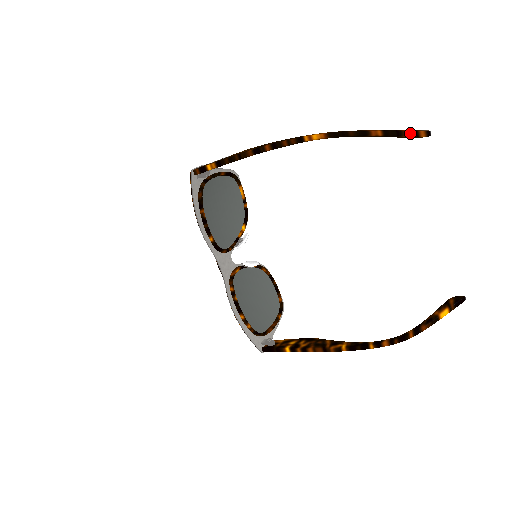
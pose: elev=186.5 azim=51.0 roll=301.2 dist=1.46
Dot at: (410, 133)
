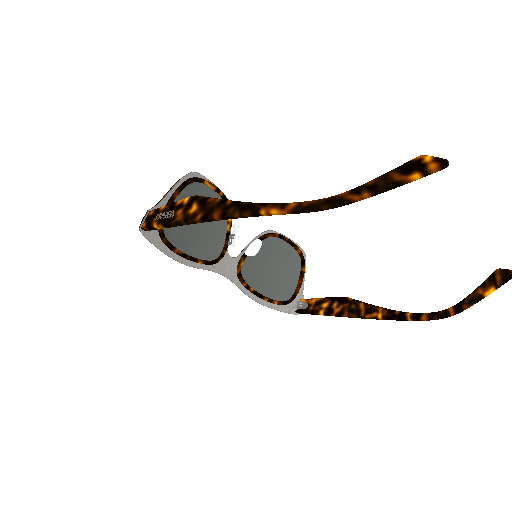
Dot at: (415, 178)
